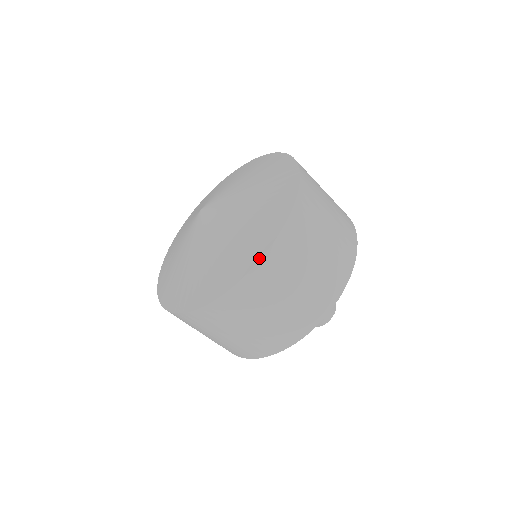
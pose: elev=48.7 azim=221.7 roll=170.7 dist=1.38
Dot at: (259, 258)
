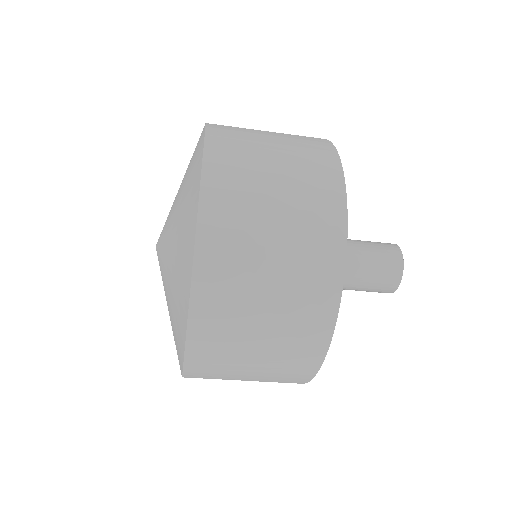
Dot at: (192, 256)
